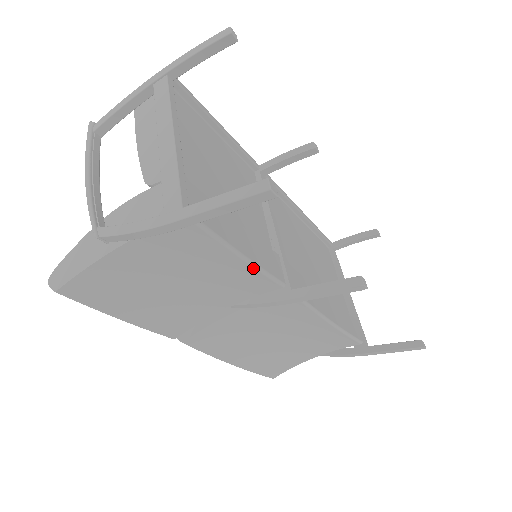
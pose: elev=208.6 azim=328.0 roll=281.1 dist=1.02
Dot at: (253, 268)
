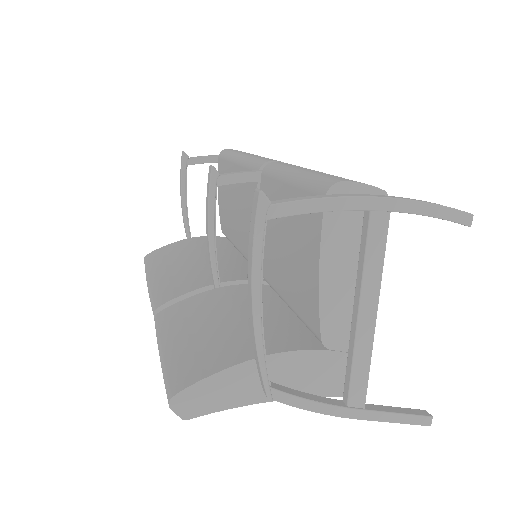
Dot at: occluded
